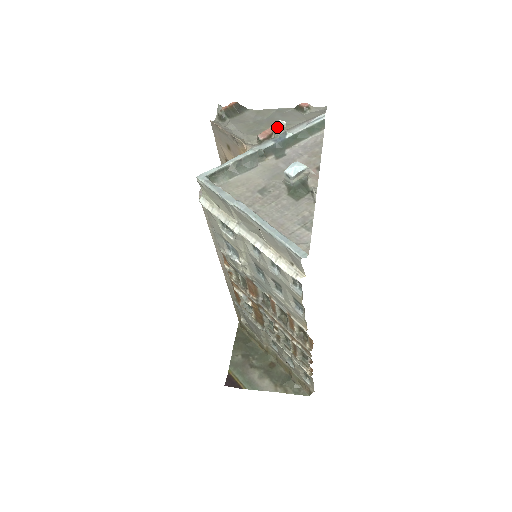
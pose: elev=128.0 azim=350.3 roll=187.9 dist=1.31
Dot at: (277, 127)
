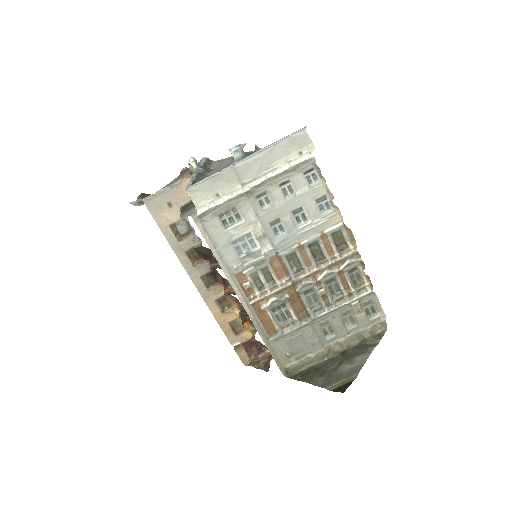
Dot at: (193, 160)
